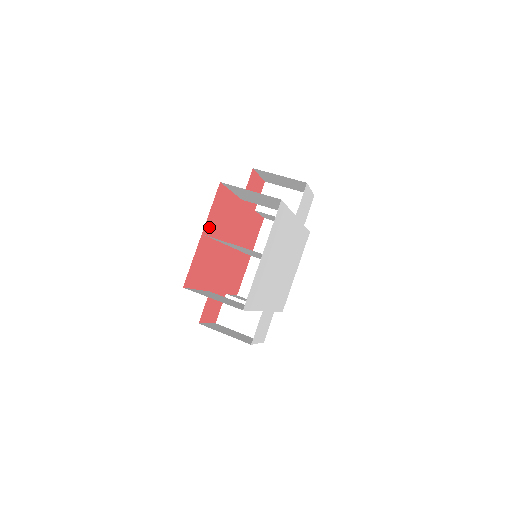
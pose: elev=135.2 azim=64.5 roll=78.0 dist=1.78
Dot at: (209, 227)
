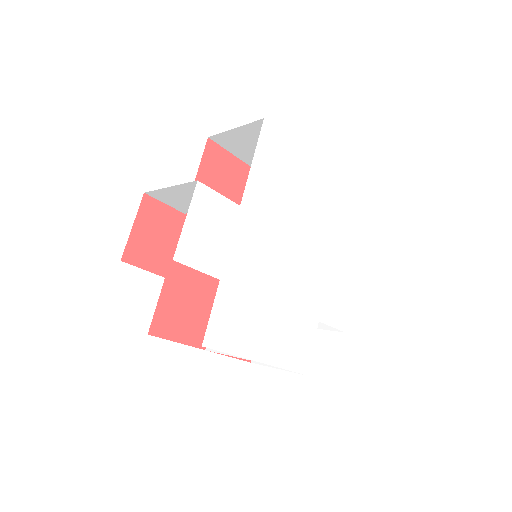
Dot at: occluded
